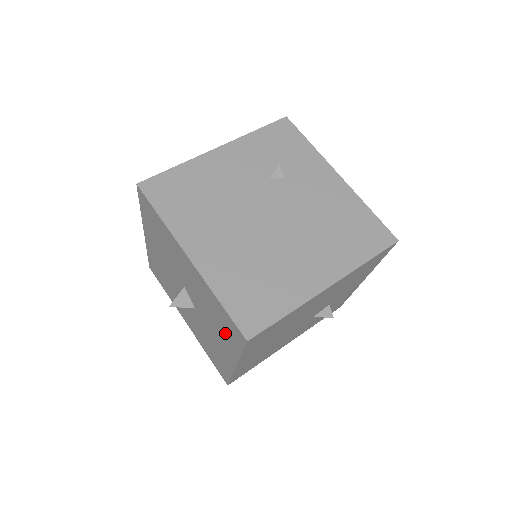
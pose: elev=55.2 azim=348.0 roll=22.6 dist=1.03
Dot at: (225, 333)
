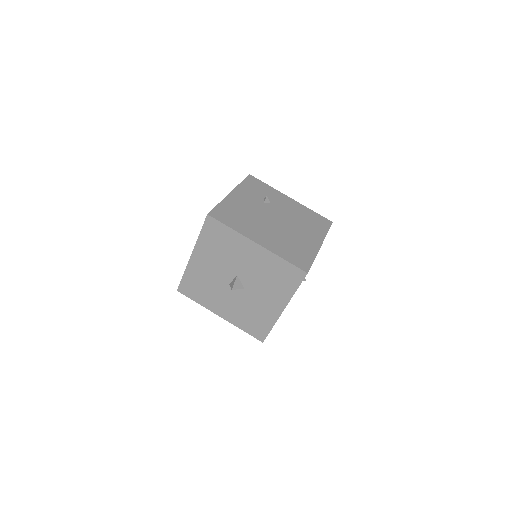
Dot at: (281, 284)
